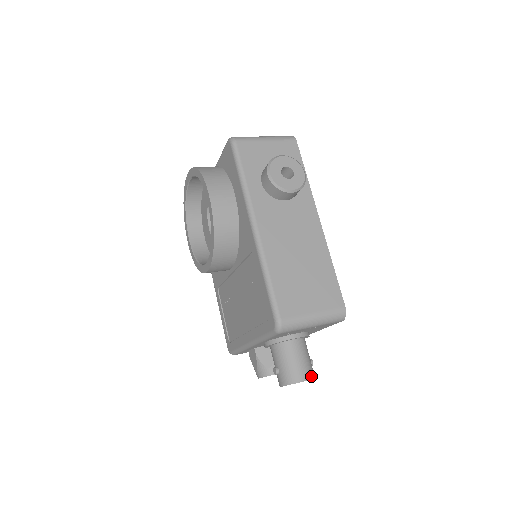
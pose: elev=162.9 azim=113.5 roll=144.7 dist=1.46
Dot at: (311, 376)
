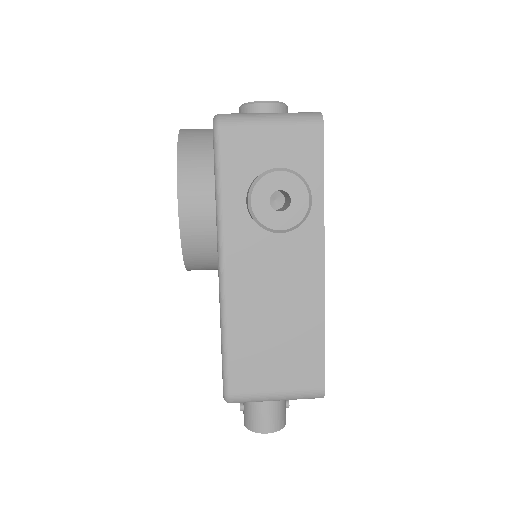
Dot at: (277, 428)
